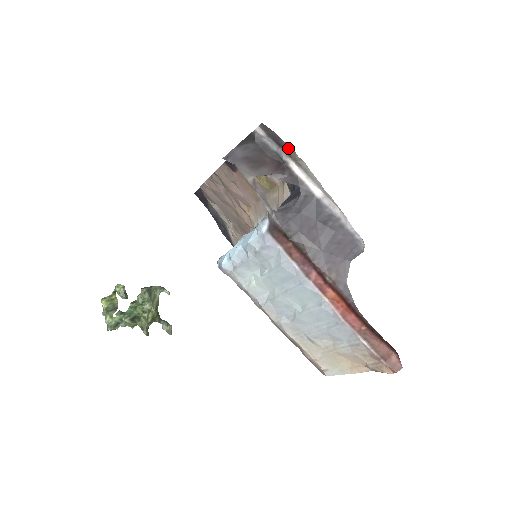
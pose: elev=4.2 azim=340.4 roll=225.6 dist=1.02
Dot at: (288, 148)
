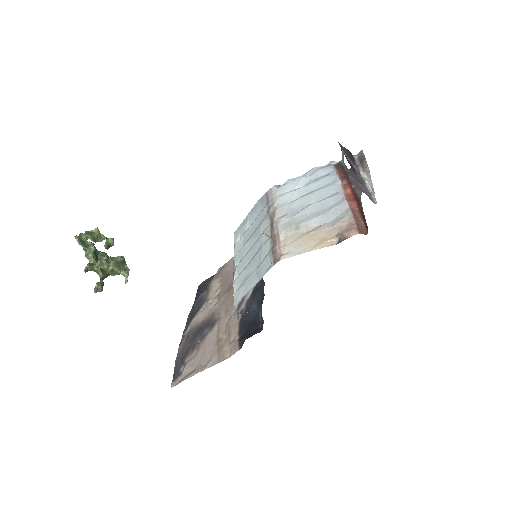
Dot at: (365, 164)
